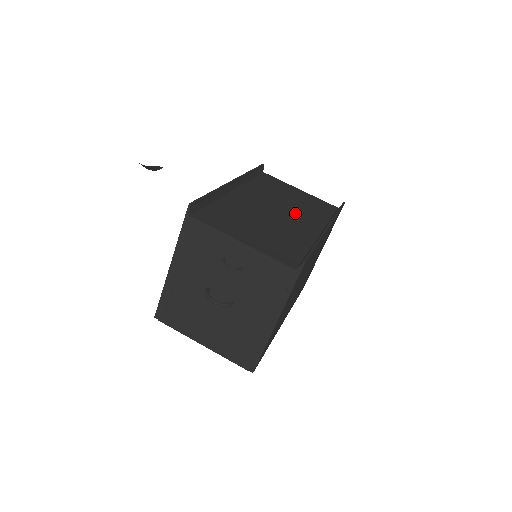
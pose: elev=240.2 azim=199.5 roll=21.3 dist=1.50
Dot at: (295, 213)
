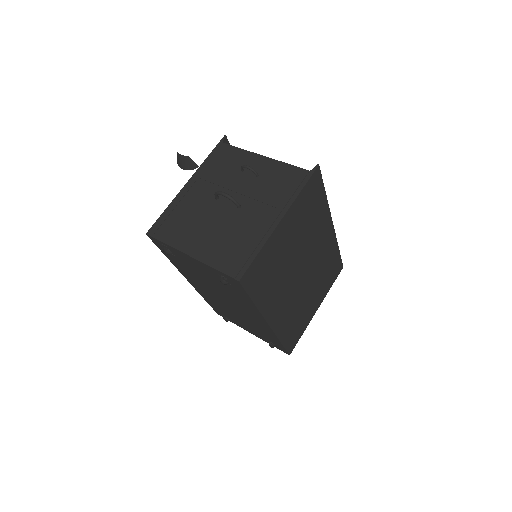
Dot at: occluded
